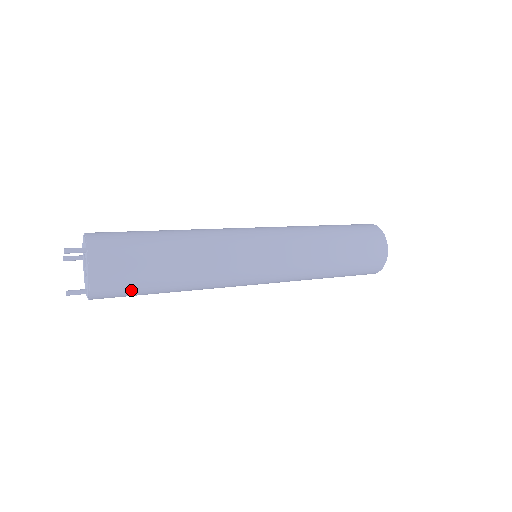
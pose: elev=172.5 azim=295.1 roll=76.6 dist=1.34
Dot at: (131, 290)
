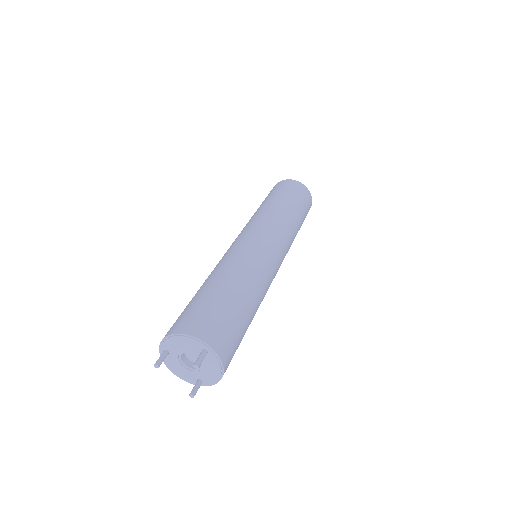
Dot at: occluded
